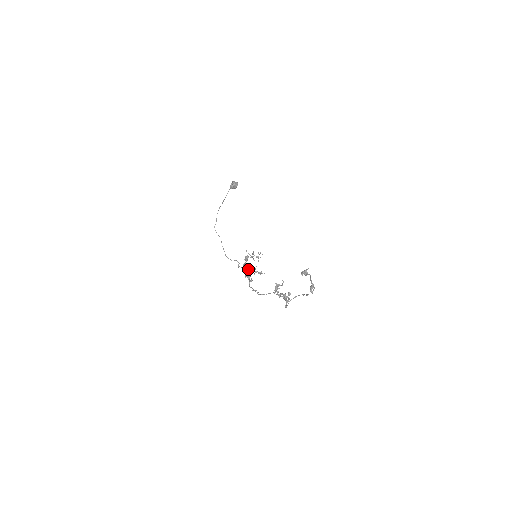
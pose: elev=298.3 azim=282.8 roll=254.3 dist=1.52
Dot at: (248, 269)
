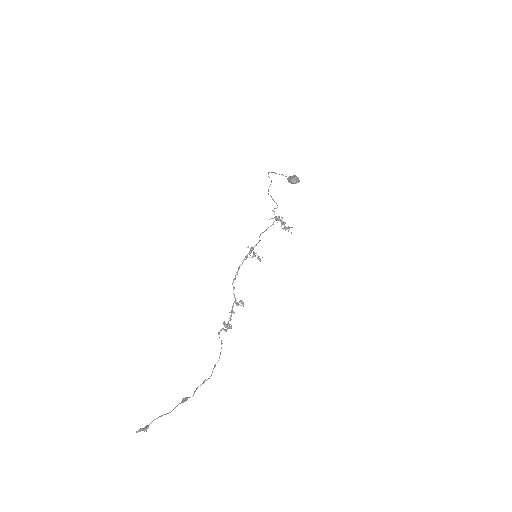
Dot at: occluded
